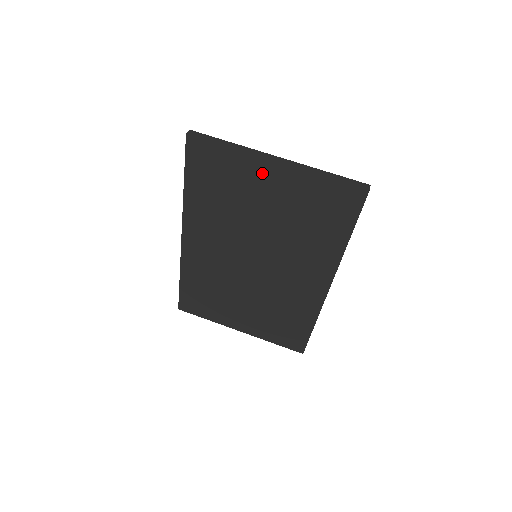
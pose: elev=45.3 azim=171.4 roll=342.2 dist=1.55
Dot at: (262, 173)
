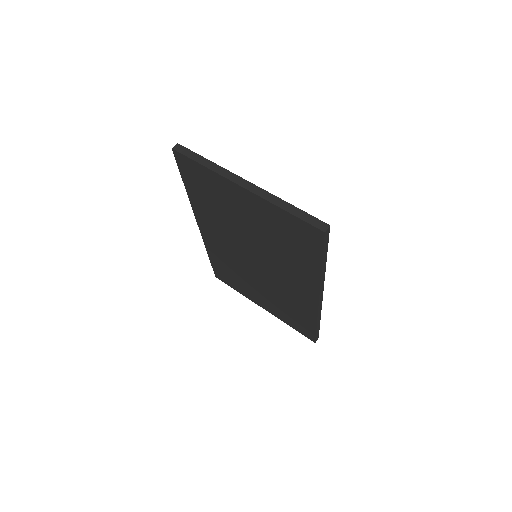
Dot at: (236, 194)
